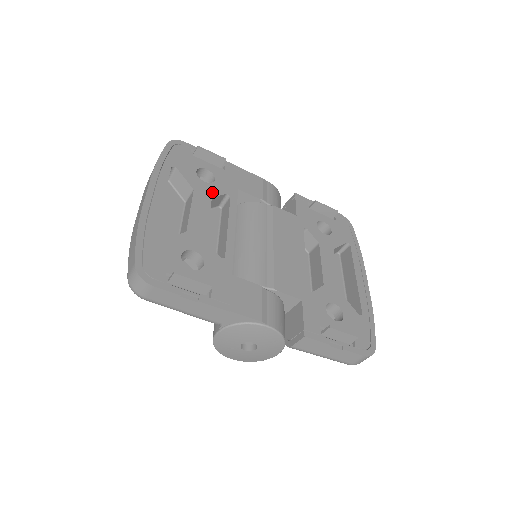
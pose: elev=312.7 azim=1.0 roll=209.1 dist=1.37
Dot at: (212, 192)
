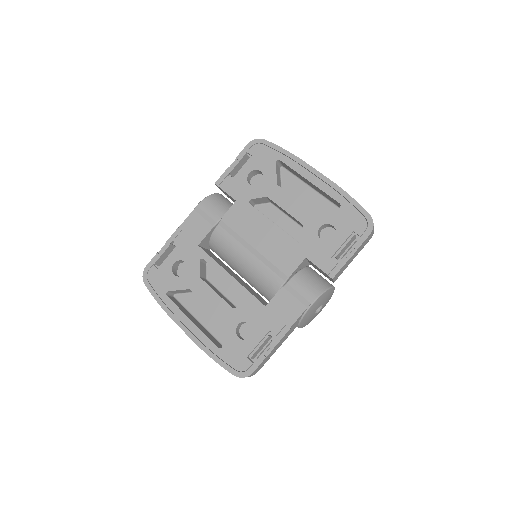
Dot at: (195, 273)
